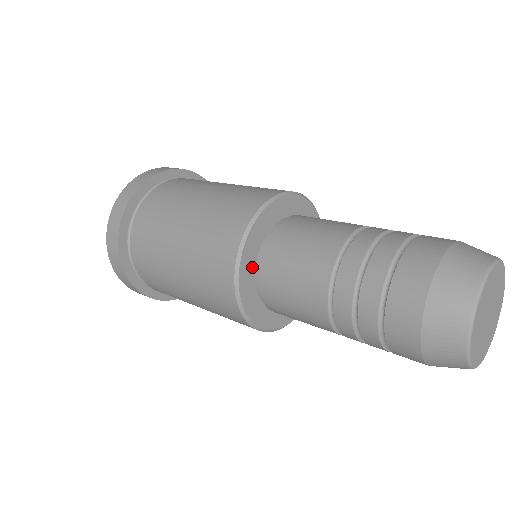
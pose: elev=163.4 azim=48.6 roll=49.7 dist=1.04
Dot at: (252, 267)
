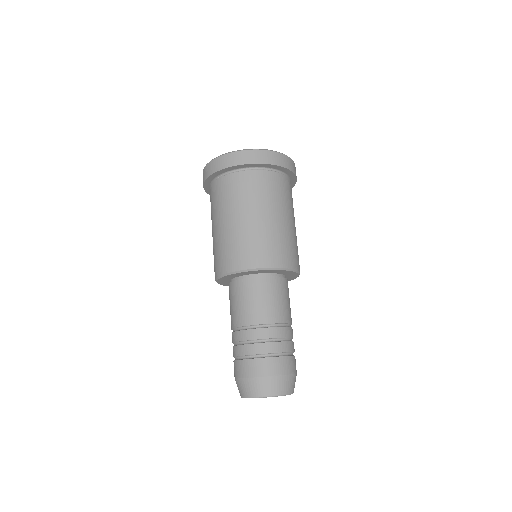
Dot at: occluded
